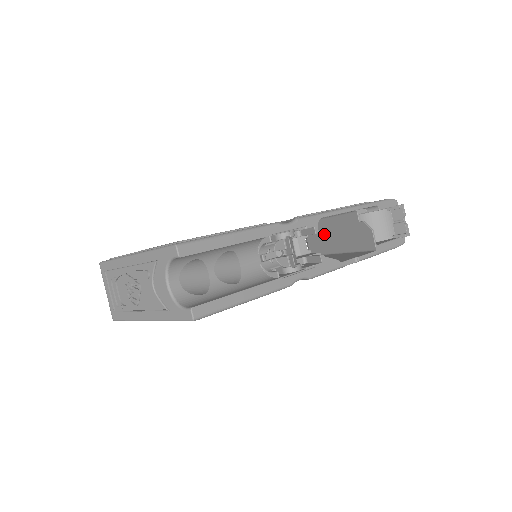
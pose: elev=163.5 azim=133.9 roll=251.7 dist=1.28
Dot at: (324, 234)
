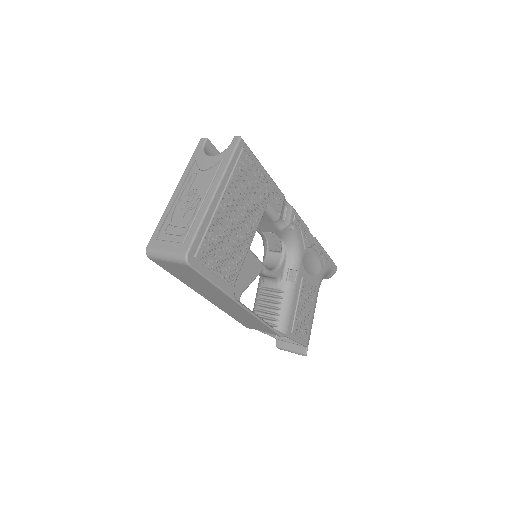
Dot at: occluded
